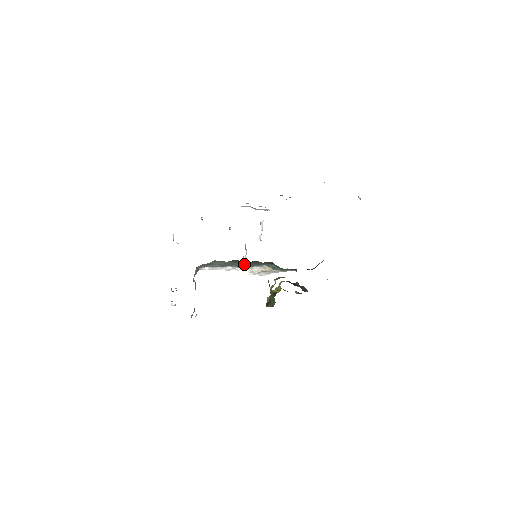
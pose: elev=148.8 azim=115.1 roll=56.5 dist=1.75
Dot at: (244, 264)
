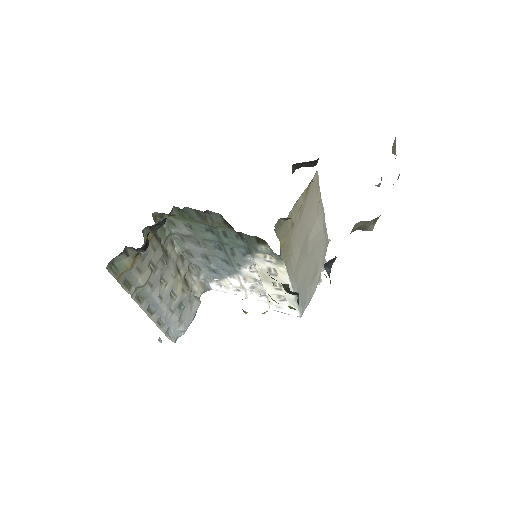
Dot at: (221, 248)
